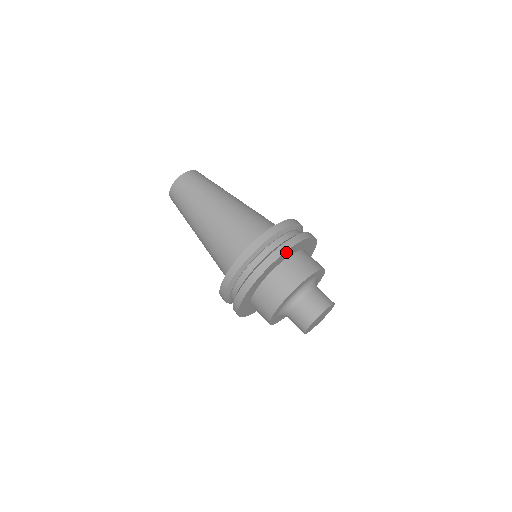
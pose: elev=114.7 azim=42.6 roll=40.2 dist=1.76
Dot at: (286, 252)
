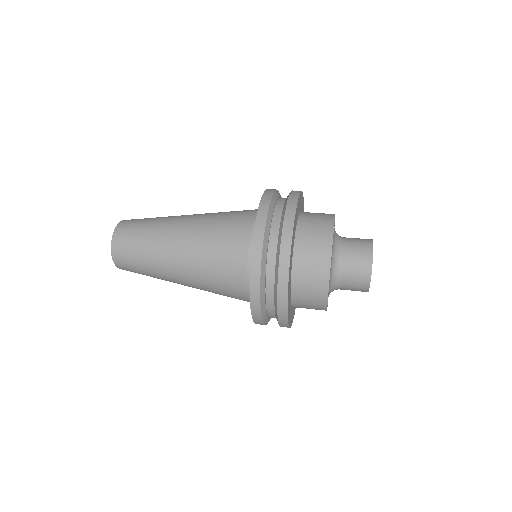
Dot at: (292, 239)
